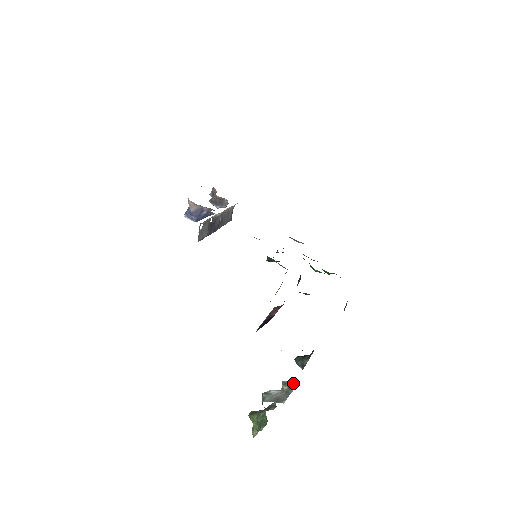
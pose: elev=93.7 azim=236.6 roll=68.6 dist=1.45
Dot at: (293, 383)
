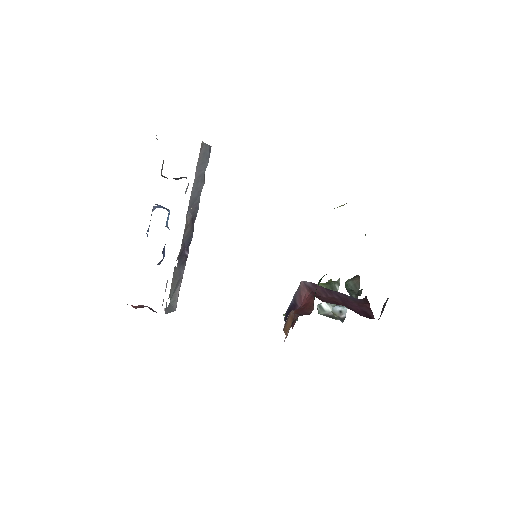
Dot at: (342, 316)
